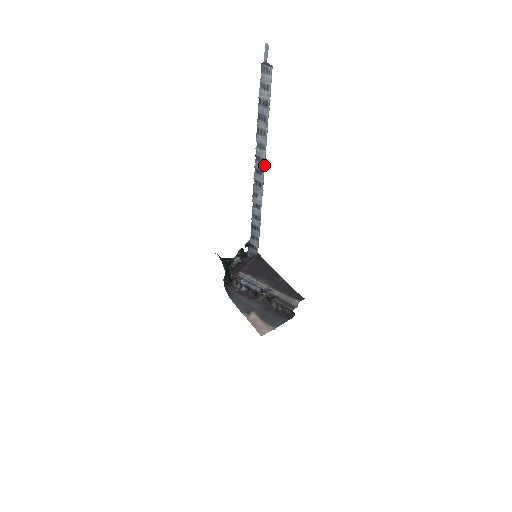
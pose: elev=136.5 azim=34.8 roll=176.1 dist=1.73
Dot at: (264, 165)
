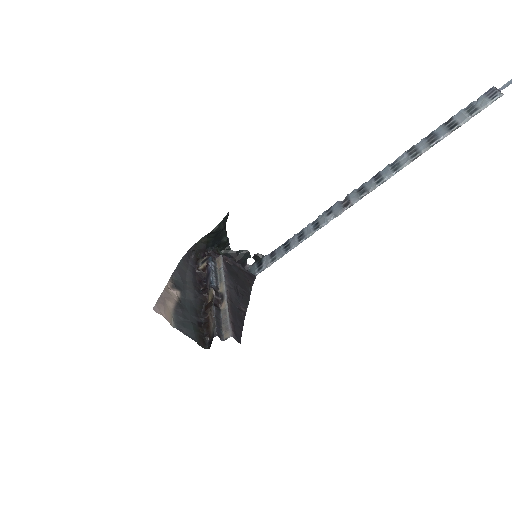
Dot at: (375, 186)
